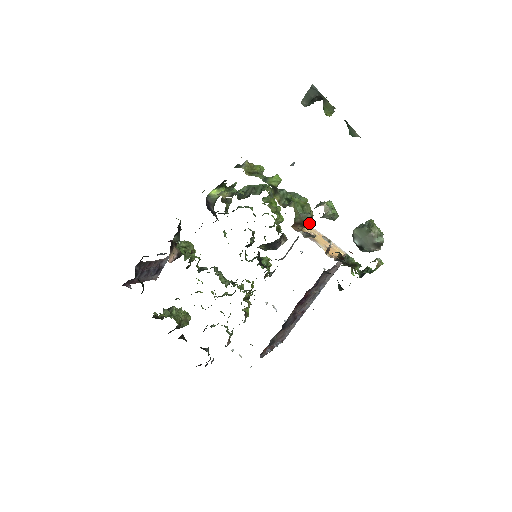
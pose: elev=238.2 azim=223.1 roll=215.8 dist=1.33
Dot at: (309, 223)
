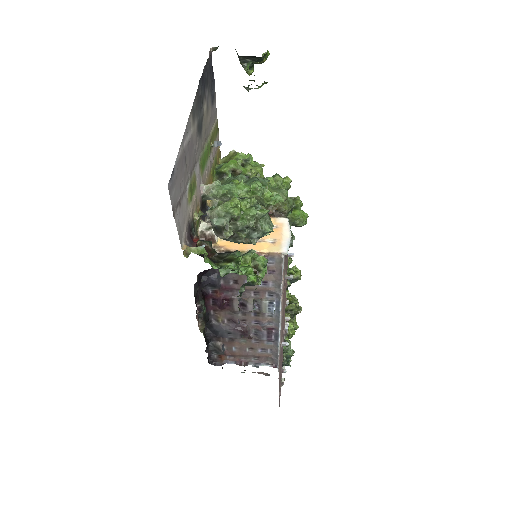
Dot at: occluded
